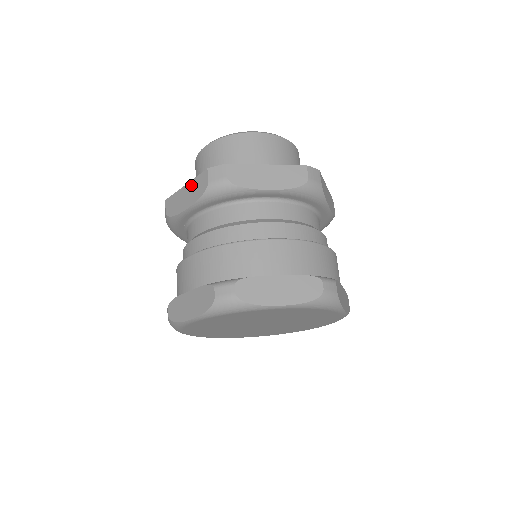
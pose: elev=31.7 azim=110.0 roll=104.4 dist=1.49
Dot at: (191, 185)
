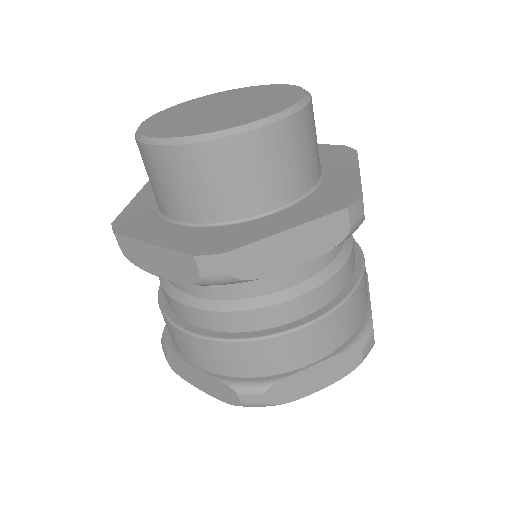
Dot at: (164, 254)
